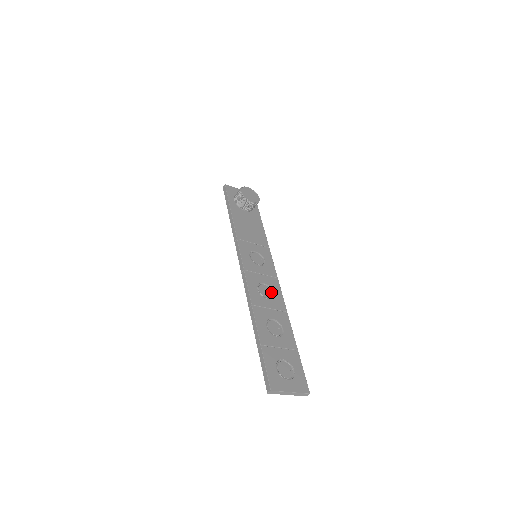
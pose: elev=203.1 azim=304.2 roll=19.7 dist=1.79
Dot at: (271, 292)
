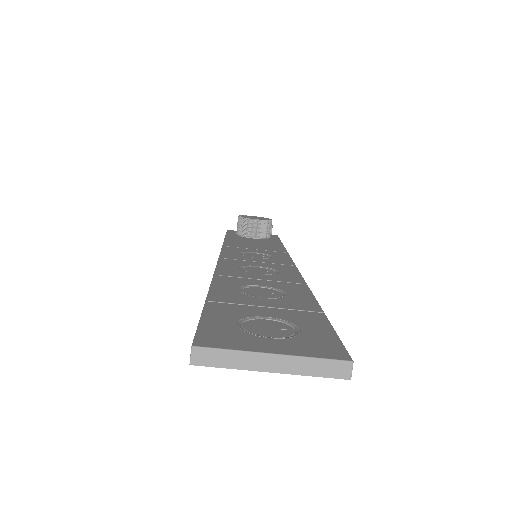
Dot at: (273, 272)
